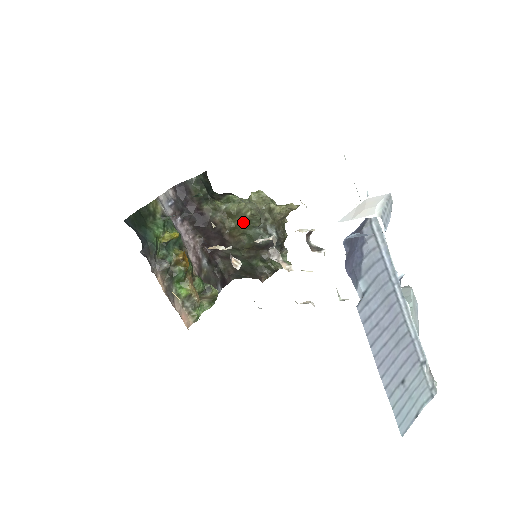
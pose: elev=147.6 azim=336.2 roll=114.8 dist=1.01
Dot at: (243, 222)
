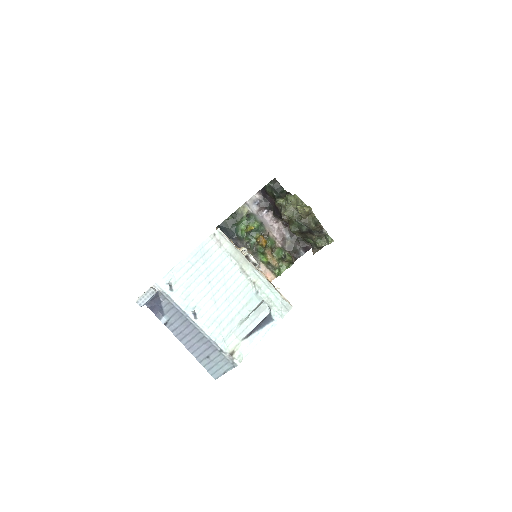
Dot at: occluded
